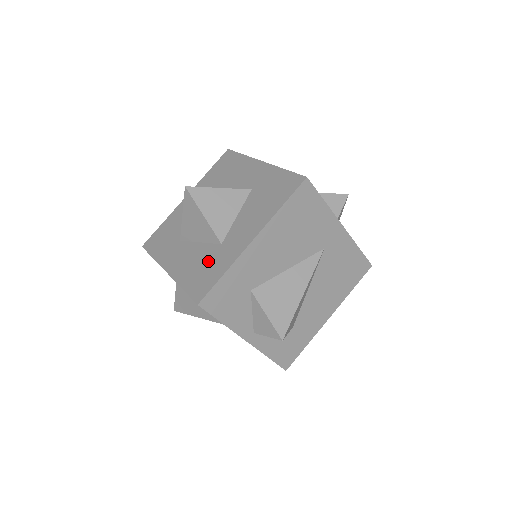
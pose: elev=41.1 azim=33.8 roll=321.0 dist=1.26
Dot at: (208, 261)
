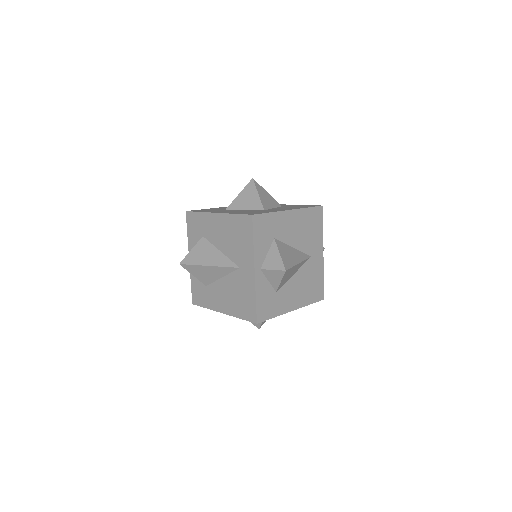
Dot at: (255, 211)
